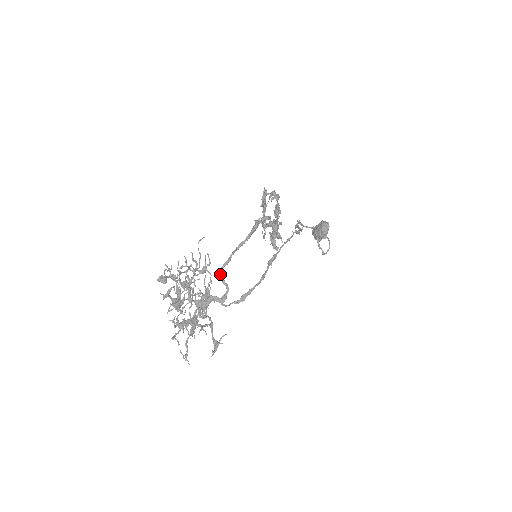
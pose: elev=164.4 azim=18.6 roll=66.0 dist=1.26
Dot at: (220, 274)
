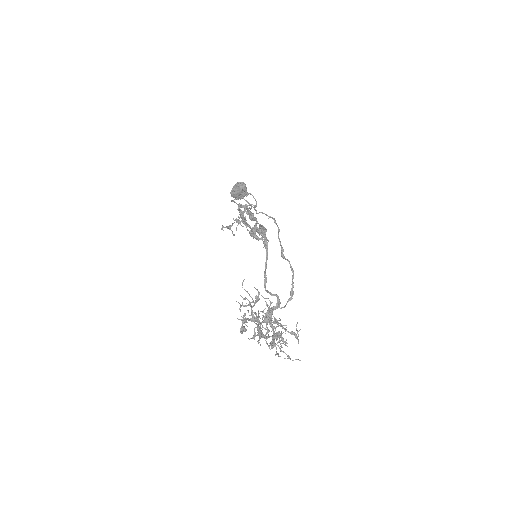
Dot at: (267, 292)
